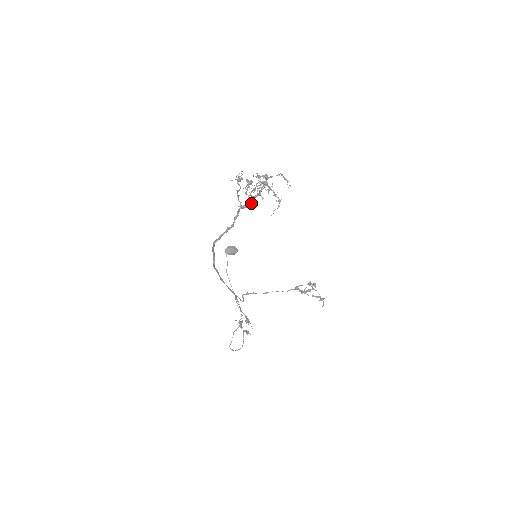
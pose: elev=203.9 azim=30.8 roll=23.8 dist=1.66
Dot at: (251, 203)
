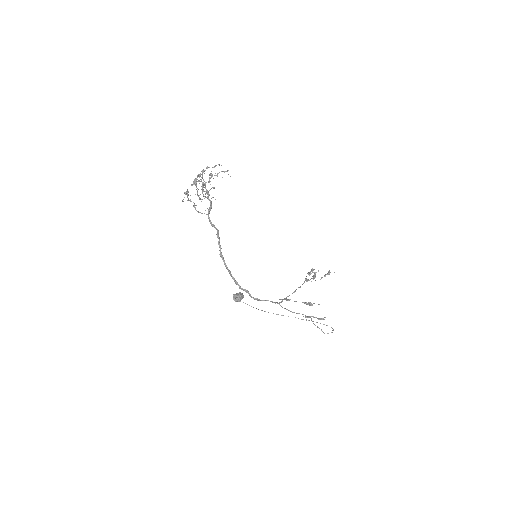
Dot at: (211, 203)
